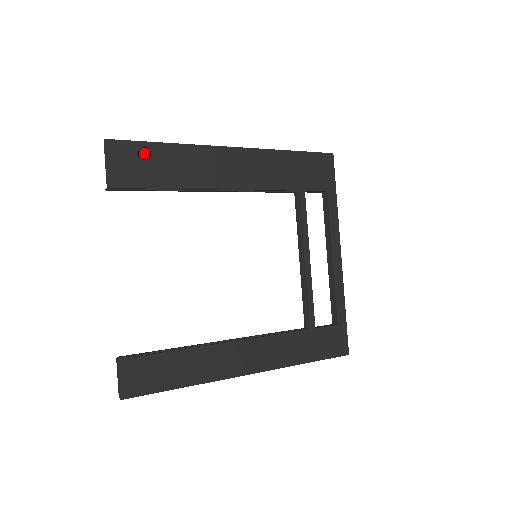
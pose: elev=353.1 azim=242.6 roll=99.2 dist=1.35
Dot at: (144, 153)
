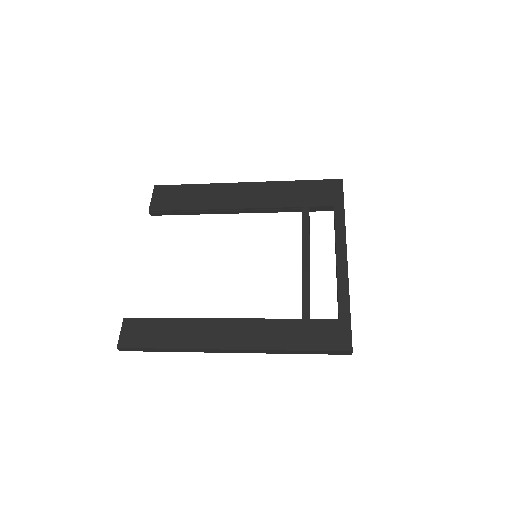
Dot at: (178, 191)
